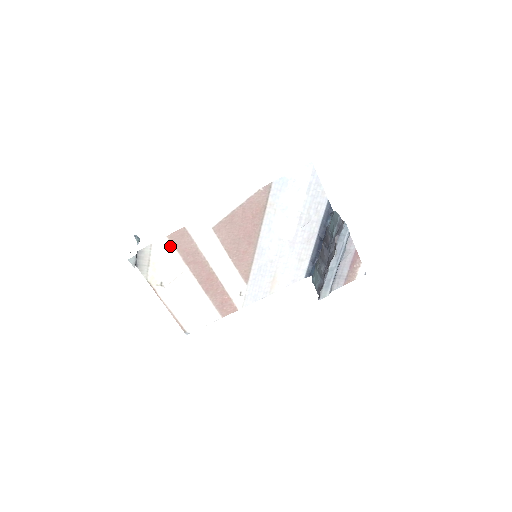
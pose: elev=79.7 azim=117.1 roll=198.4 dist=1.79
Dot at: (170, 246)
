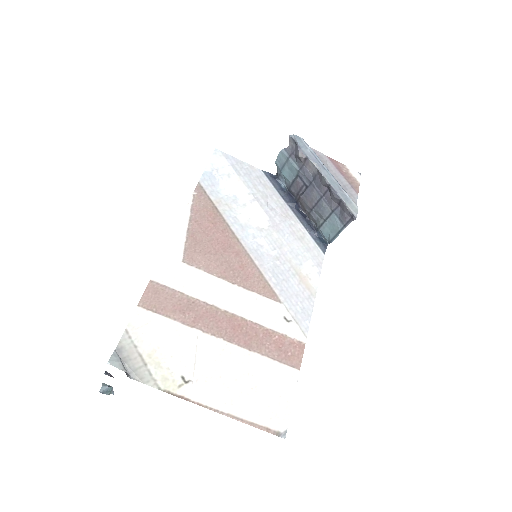
Dot at: (152, 317)
